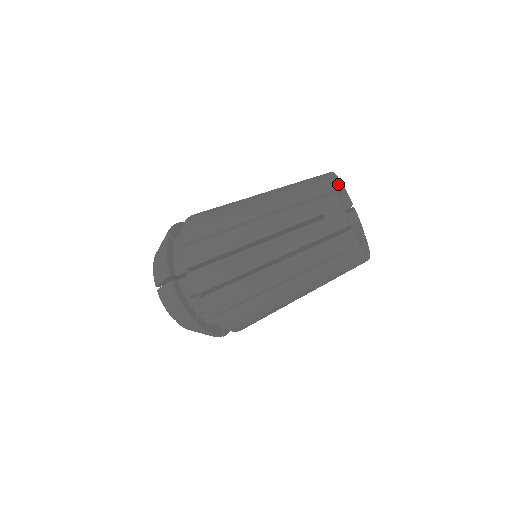
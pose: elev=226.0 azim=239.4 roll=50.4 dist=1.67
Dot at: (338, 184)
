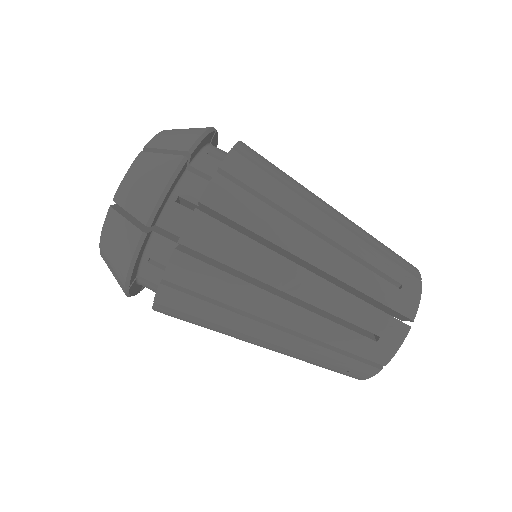
Dot at: occluded
